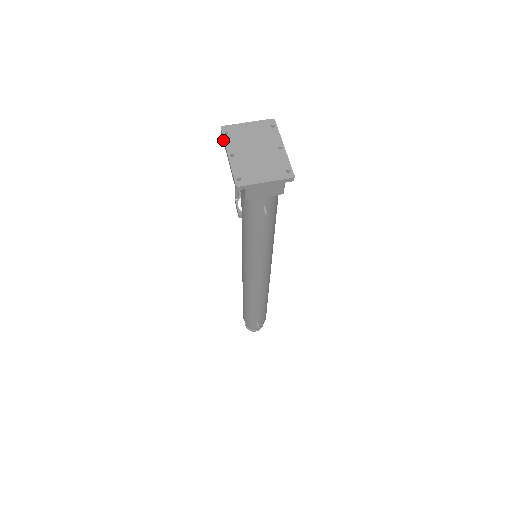
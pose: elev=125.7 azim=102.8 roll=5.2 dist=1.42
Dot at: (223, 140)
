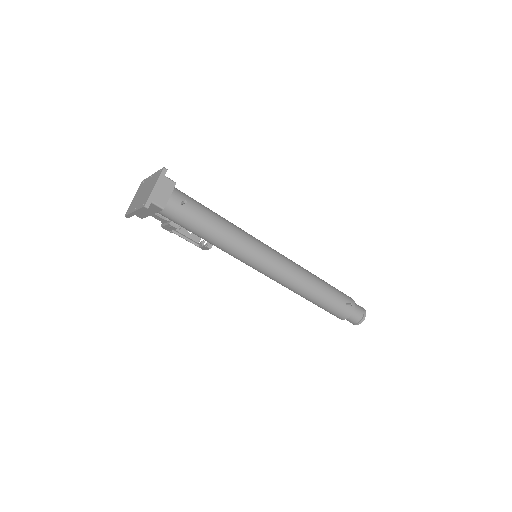
Dot at: (129, 216)
